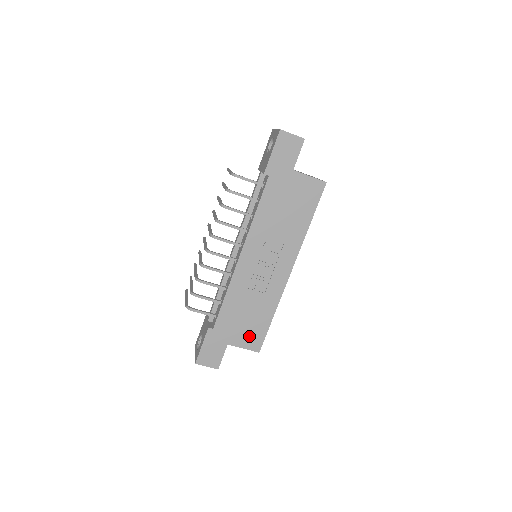
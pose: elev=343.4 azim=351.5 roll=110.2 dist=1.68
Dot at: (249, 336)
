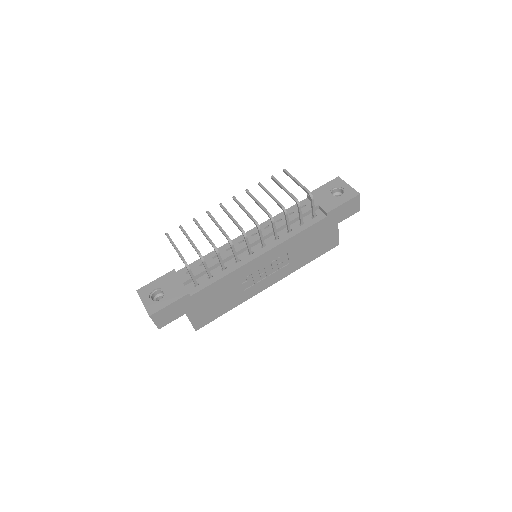
Dot at: (204, 315)
